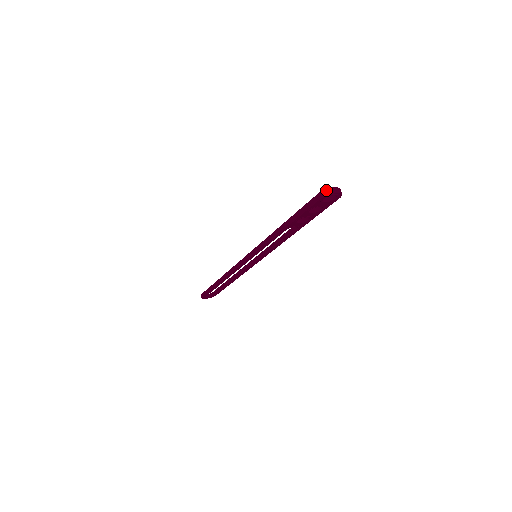
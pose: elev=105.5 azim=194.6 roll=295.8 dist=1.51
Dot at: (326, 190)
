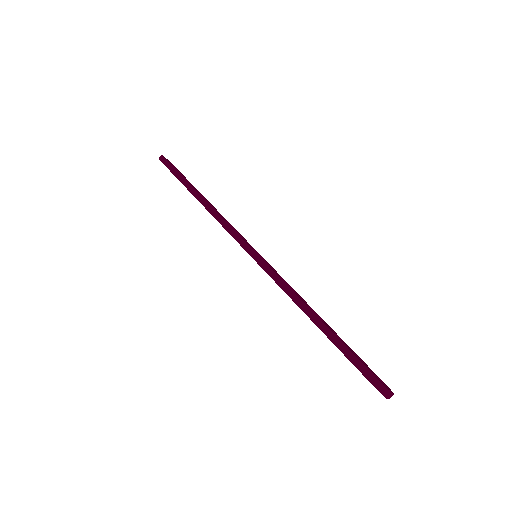
Dot at: (388, 391)
